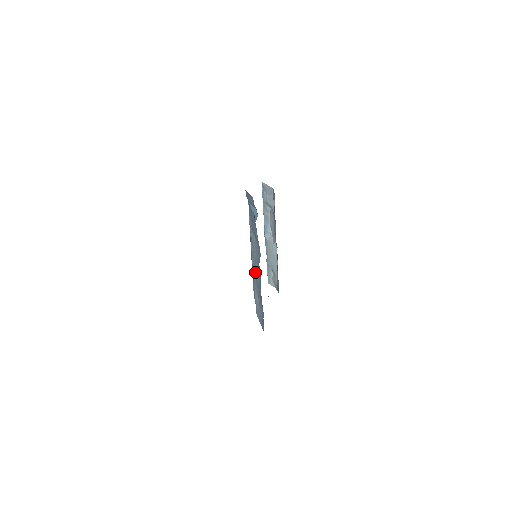
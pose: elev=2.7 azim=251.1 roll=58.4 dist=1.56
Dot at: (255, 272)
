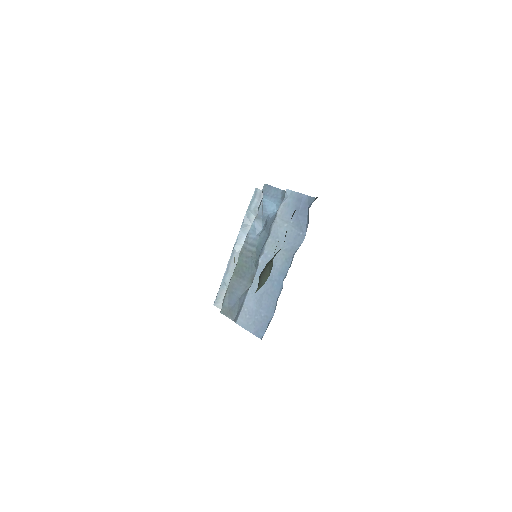
Dot at: occluded
